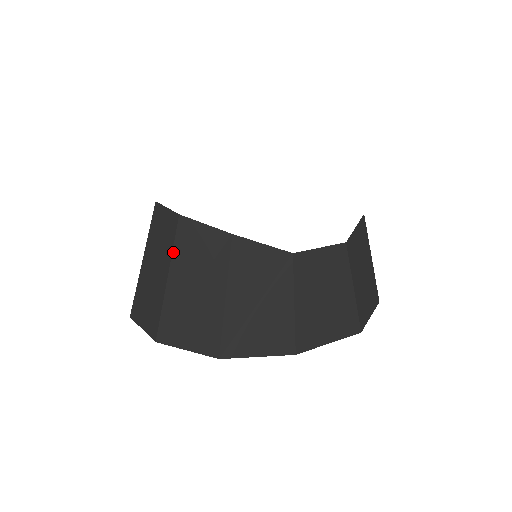
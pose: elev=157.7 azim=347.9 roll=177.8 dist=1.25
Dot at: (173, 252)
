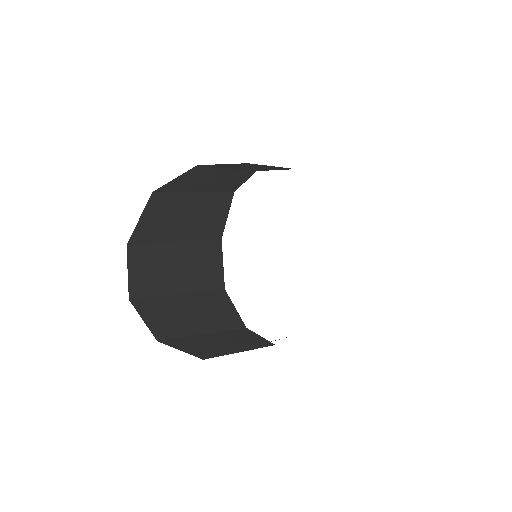
Dot at: (219, 332)
